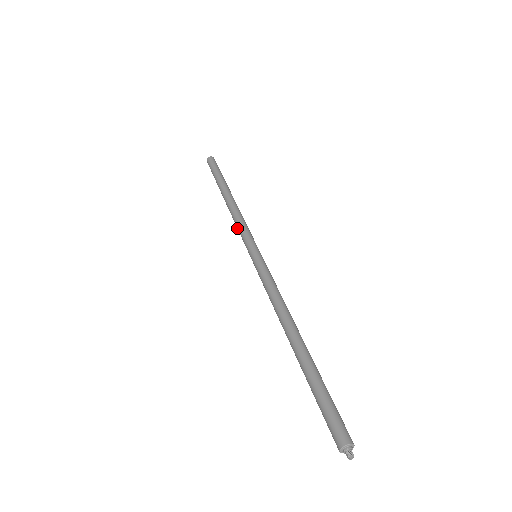
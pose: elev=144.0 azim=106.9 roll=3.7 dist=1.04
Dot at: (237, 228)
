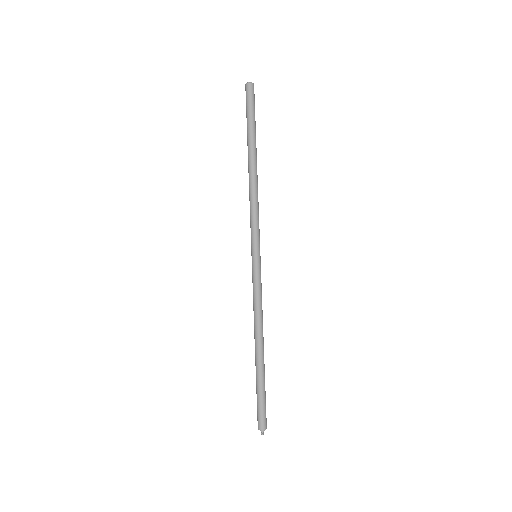
Dot at: (250, 214)
